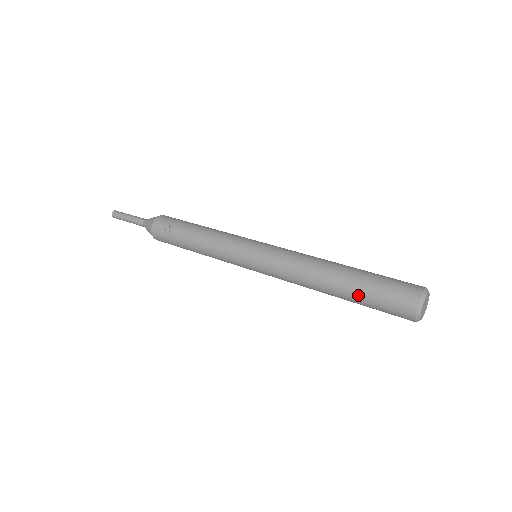
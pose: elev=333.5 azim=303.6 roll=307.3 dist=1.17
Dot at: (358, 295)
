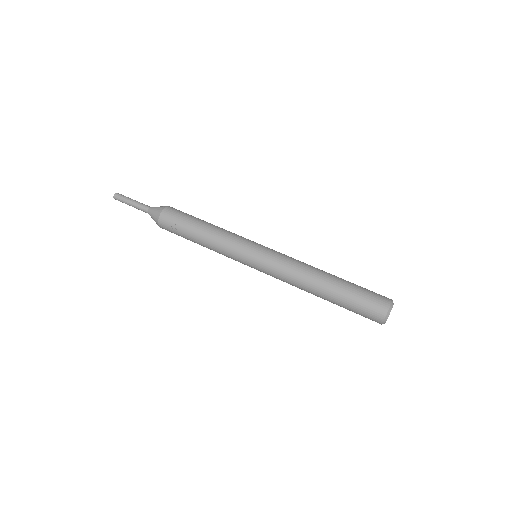
Dot at: (340, 305)
